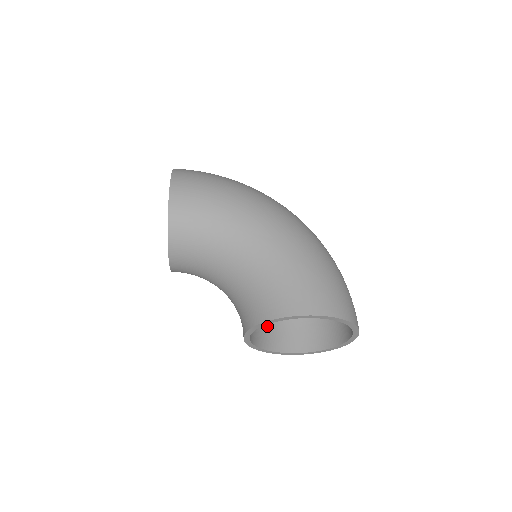
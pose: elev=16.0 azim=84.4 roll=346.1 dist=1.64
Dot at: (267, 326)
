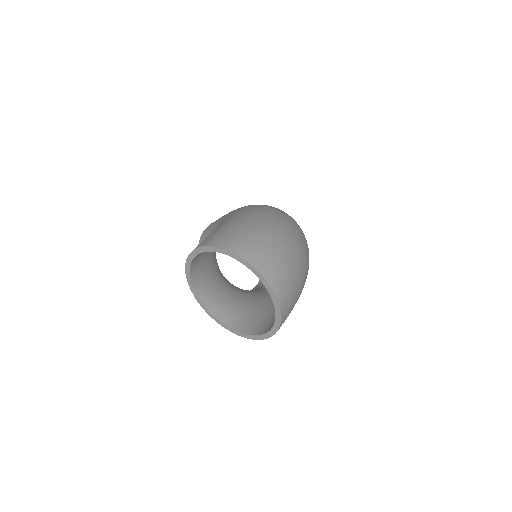
Dot at: (257, 317)
